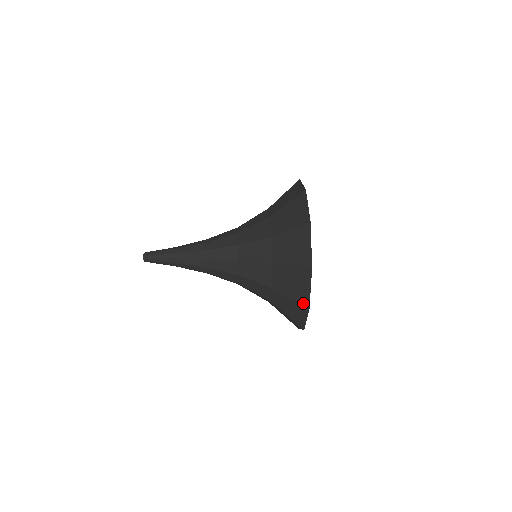
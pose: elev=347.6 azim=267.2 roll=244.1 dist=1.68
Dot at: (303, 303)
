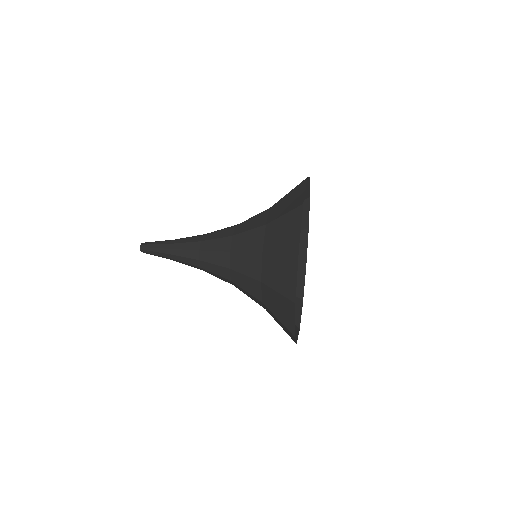
Dot at: (292, 249)
